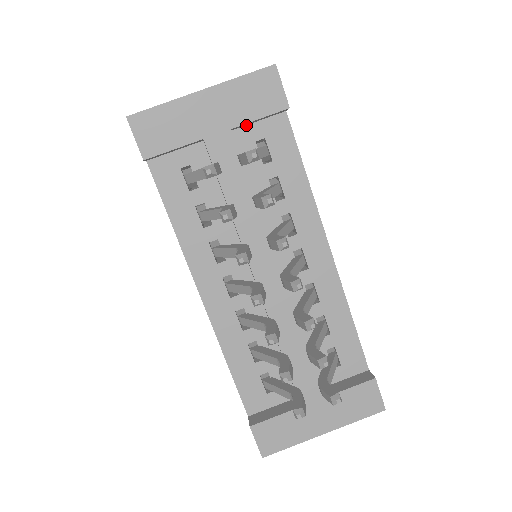
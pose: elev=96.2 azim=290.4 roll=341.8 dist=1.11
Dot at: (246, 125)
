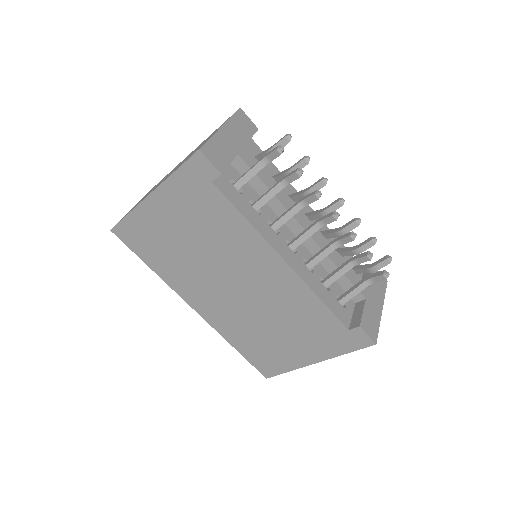
Dot at: occluded
